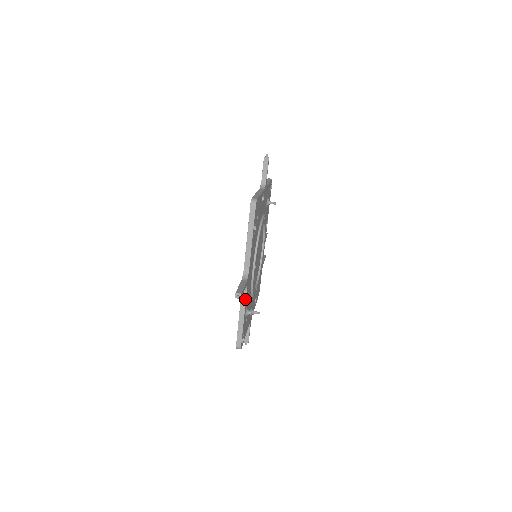
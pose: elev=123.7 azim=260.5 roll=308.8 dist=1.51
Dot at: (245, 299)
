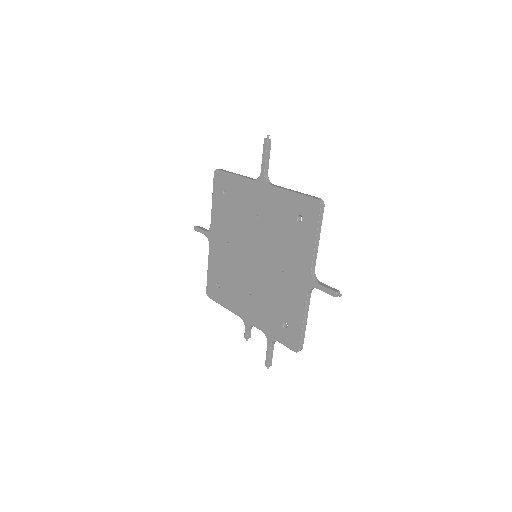
Dot at: (279, 186)
